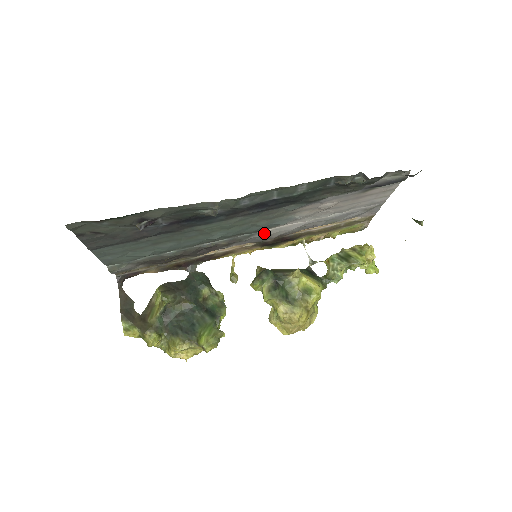
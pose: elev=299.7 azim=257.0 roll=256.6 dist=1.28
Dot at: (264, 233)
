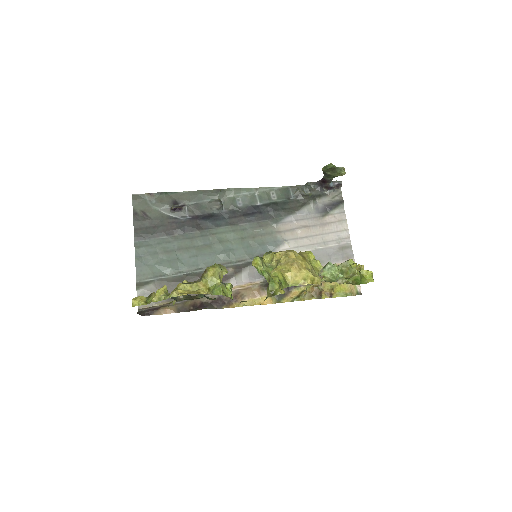
Dot at: occluded
